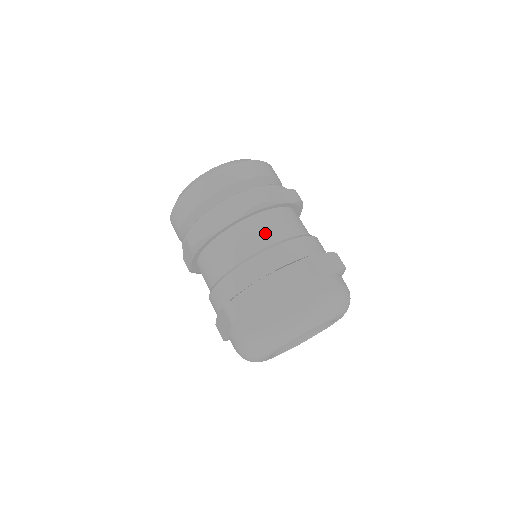
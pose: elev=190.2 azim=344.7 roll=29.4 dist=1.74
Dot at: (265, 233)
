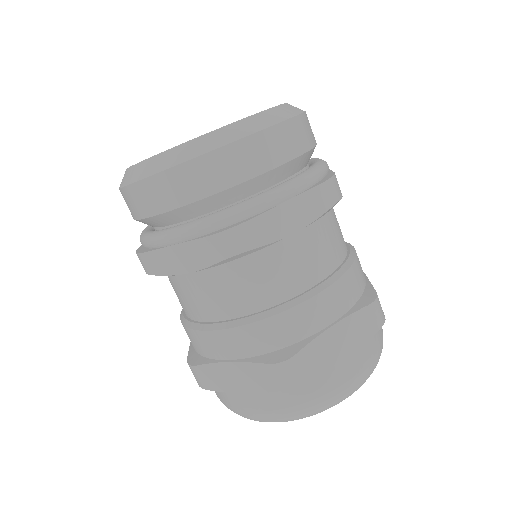
Dot at: (332, 245)
